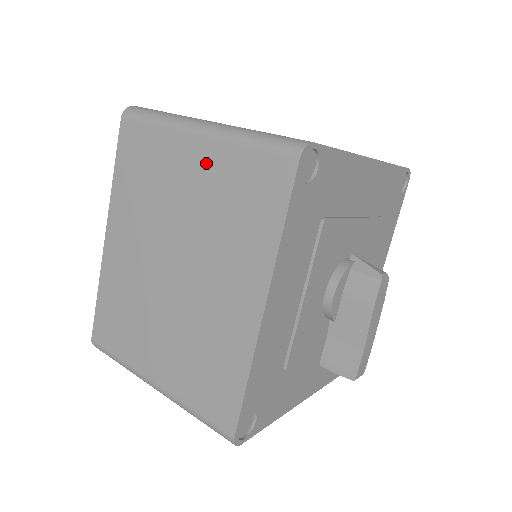
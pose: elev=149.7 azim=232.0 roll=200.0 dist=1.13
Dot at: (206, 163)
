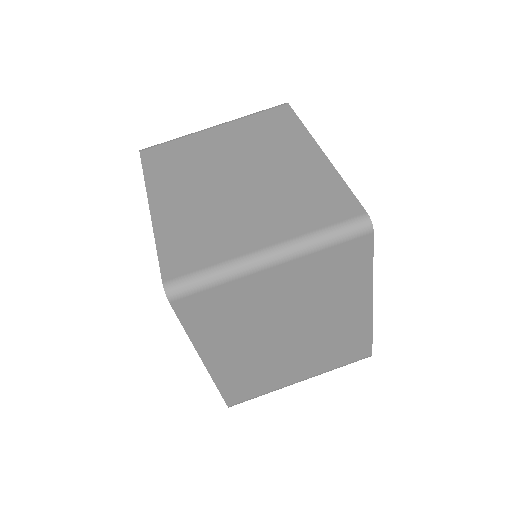
Dot at: (291, 275)
